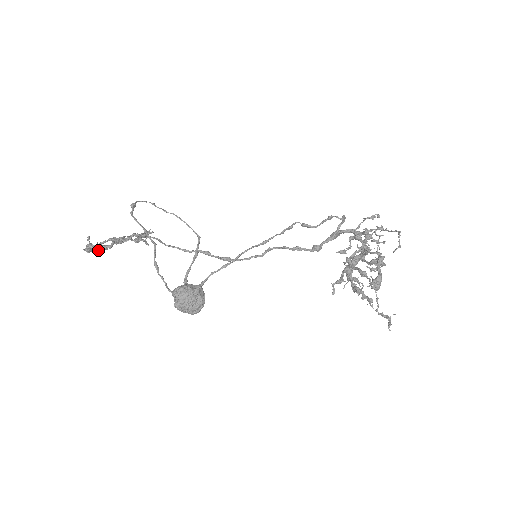
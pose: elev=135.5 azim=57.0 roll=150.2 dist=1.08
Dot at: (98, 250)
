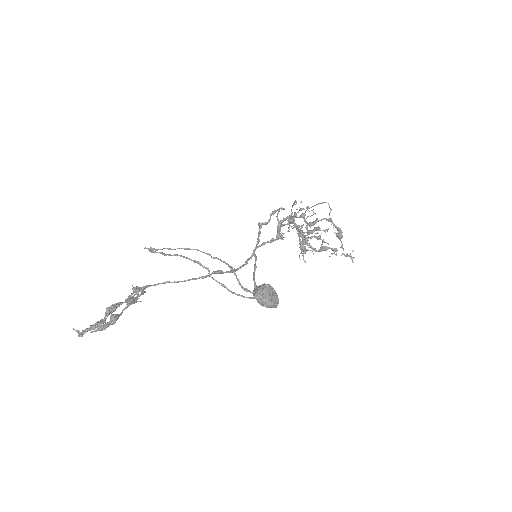
Dot at: (81, 336)
